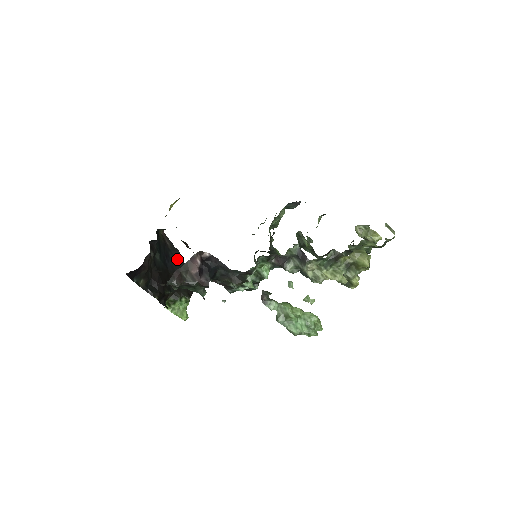
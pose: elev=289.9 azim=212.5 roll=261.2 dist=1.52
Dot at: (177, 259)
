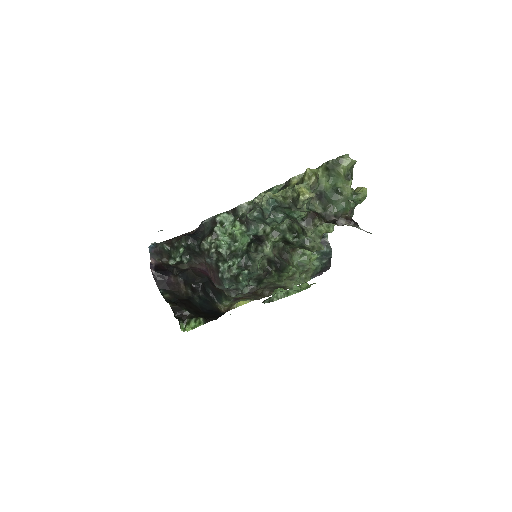
Dot at: (218, 314)
